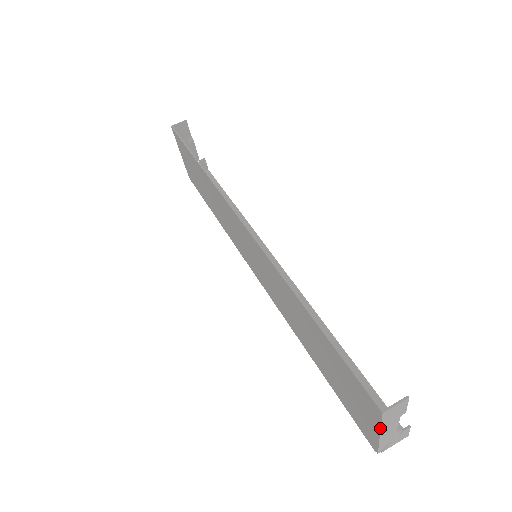
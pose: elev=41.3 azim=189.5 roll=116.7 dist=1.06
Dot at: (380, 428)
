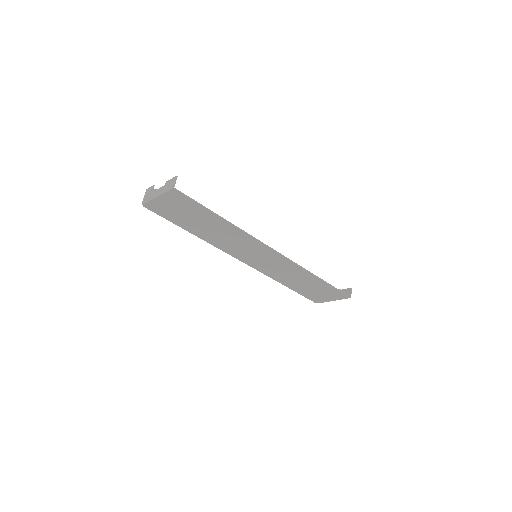
Dot at: occluded
